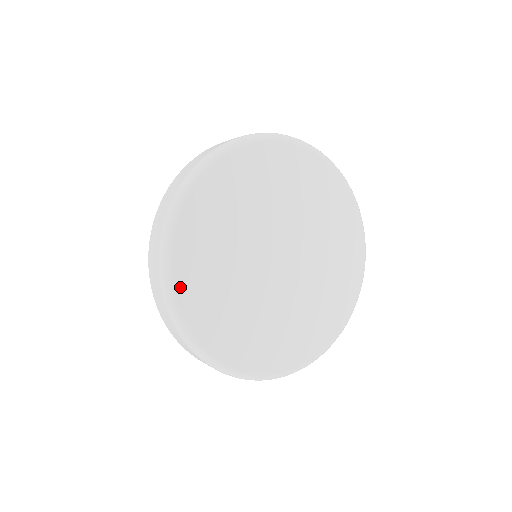
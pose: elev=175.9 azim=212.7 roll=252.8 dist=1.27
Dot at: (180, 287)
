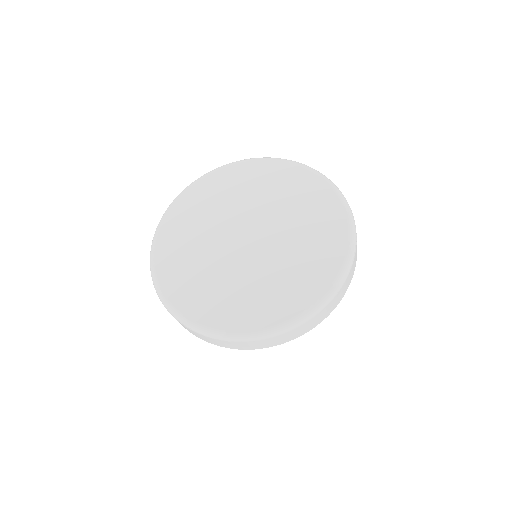
Dot at: (161, 237)
